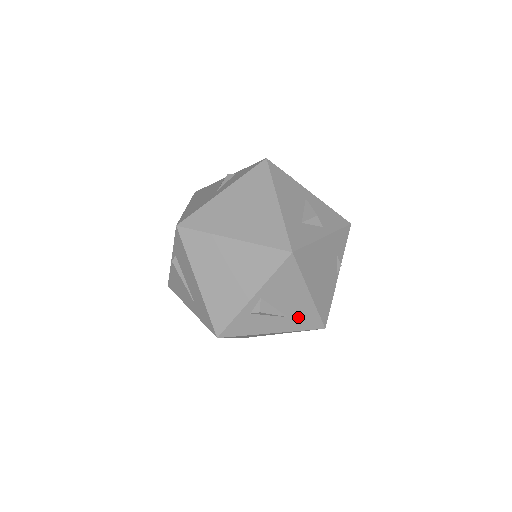
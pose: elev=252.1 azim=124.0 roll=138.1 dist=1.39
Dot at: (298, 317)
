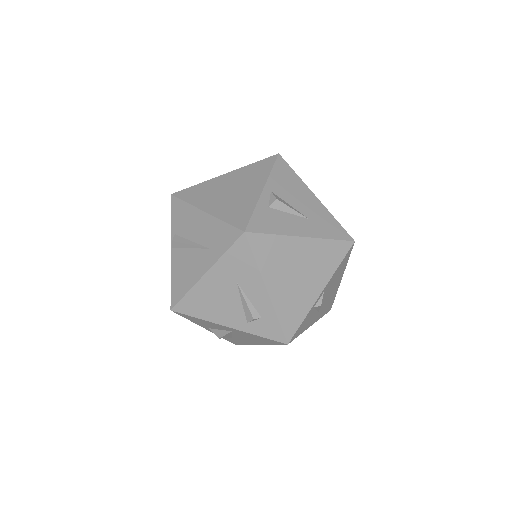
Dot at: (319, 221)
